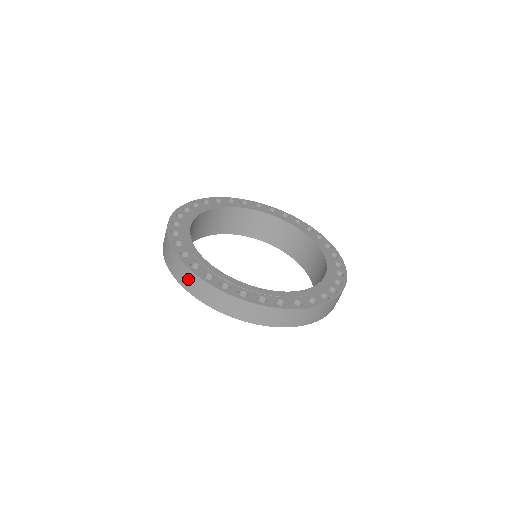
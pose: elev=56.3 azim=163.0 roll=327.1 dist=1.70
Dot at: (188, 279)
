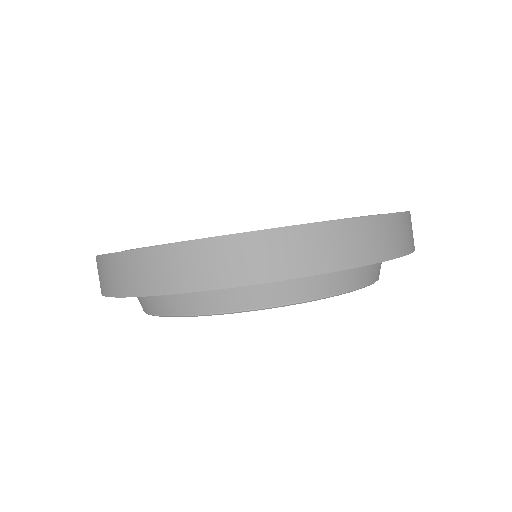
Dot at: occluded
